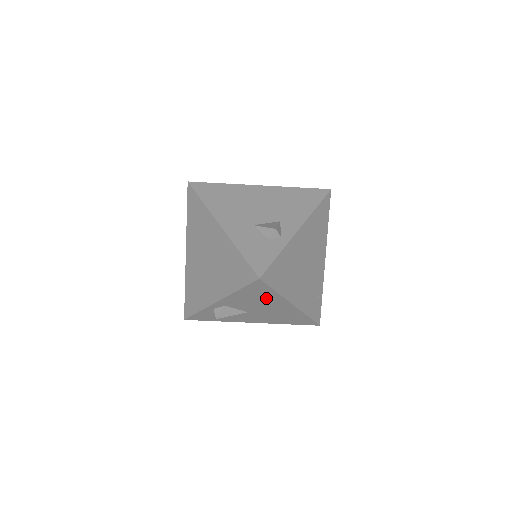
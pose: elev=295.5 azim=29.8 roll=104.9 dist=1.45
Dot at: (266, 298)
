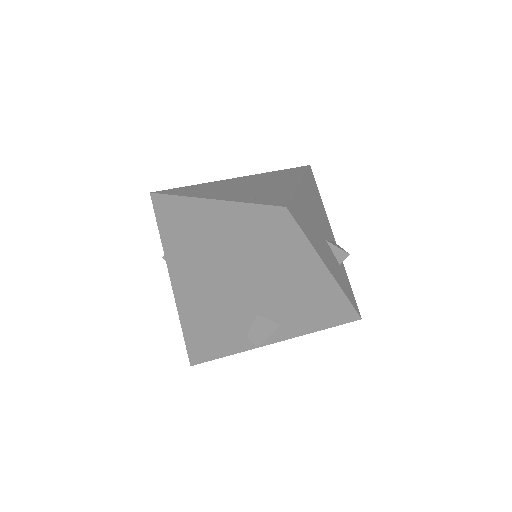
Dot at: occluded
